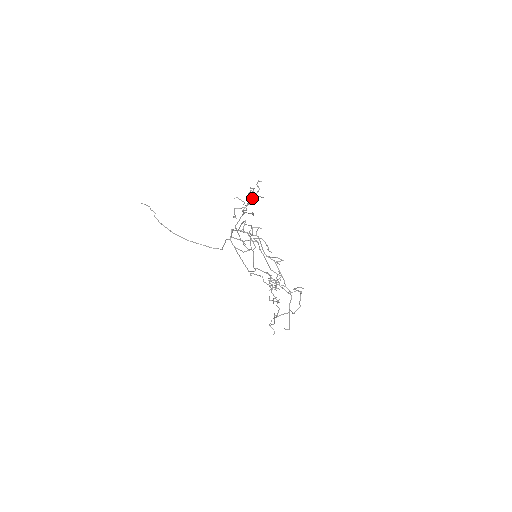
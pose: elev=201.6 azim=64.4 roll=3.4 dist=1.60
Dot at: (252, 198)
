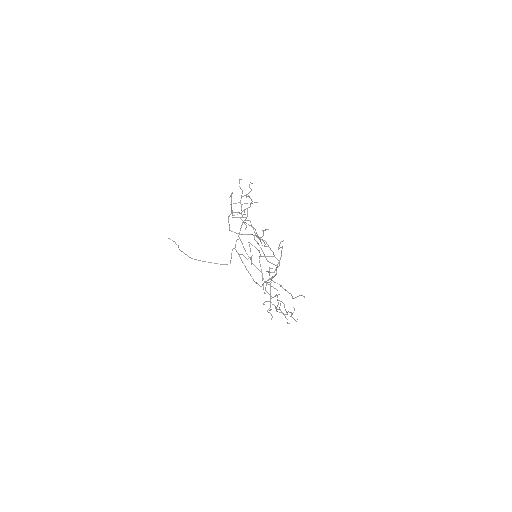
Dot at: (245, 195)
